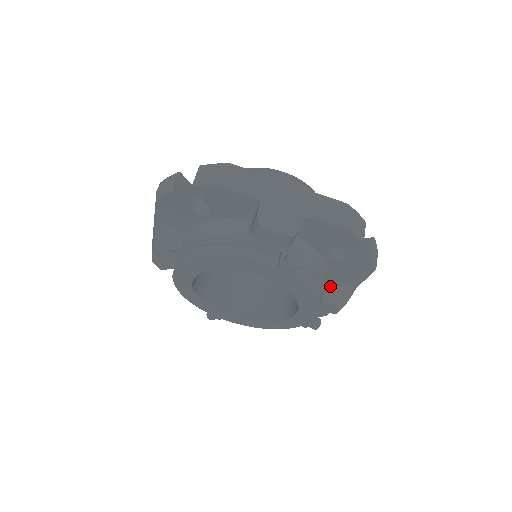
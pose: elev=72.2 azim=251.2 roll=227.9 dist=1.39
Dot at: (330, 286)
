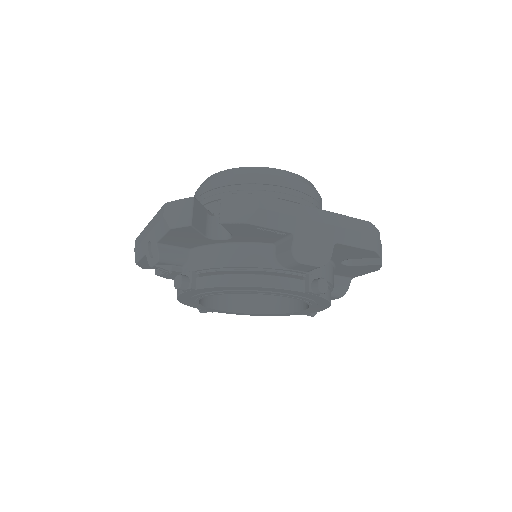
Dot at: occluded
